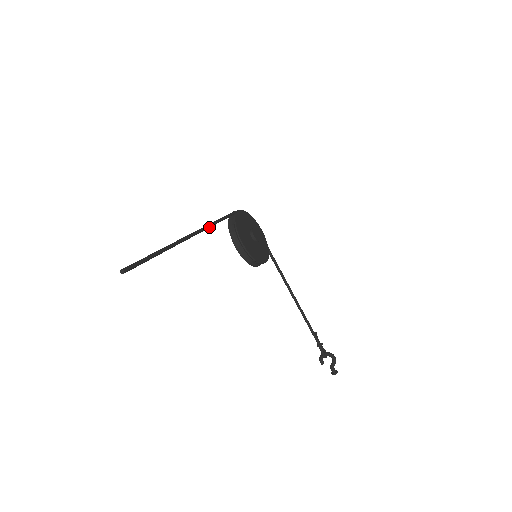
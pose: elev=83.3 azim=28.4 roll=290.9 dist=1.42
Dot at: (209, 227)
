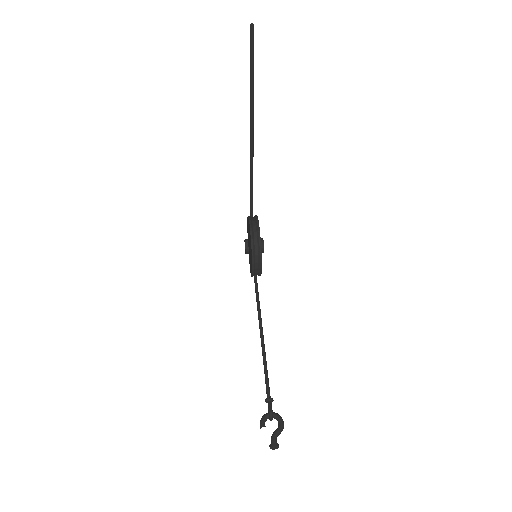
Dot at: (252, 173)
